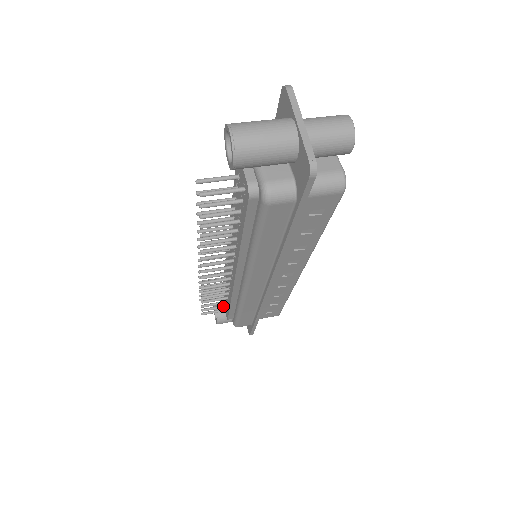
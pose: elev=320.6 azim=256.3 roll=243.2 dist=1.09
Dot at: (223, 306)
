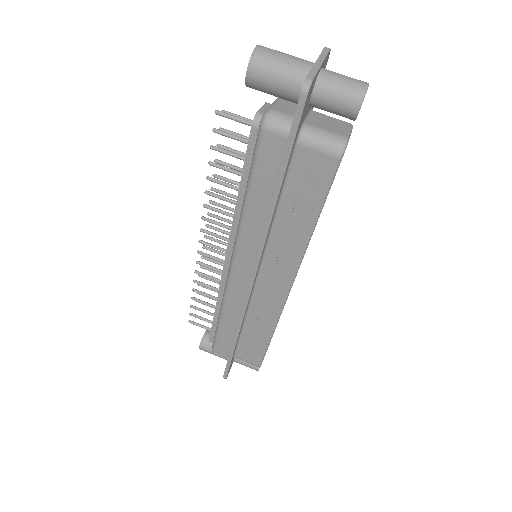
Dot at: (211, 321)
